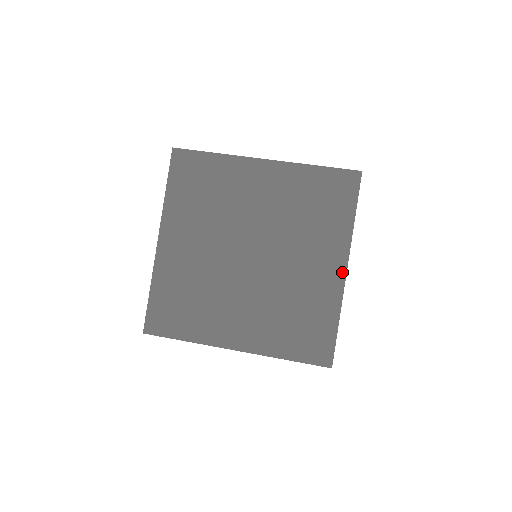
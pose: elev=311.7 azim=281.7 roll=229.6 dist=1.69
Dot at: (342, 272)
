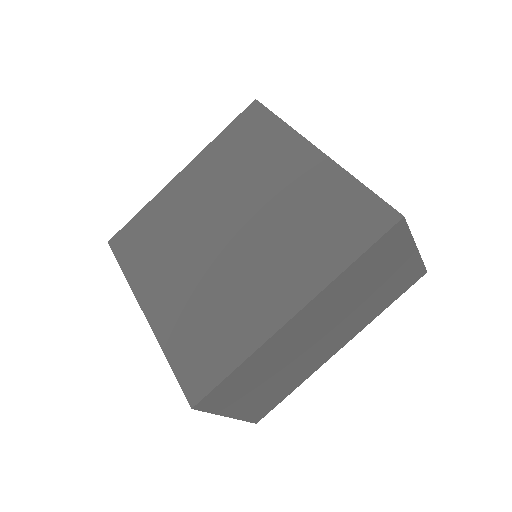
Dot at: (288, 314)
